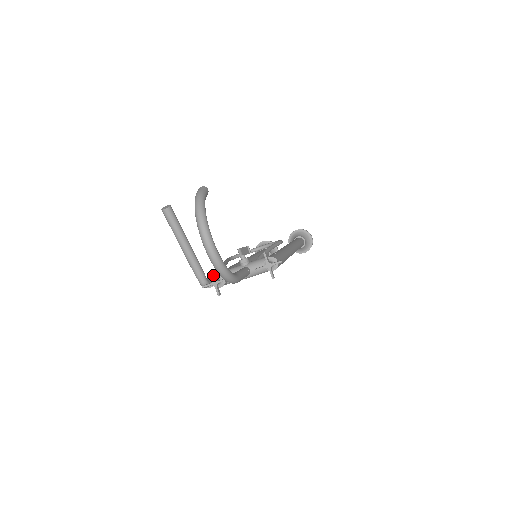
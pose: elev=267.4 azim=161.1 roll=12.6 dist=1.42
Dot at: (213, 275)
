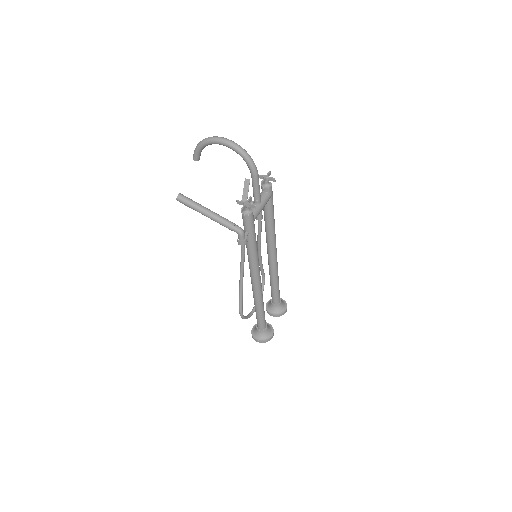
Dot at: (241, 202)
